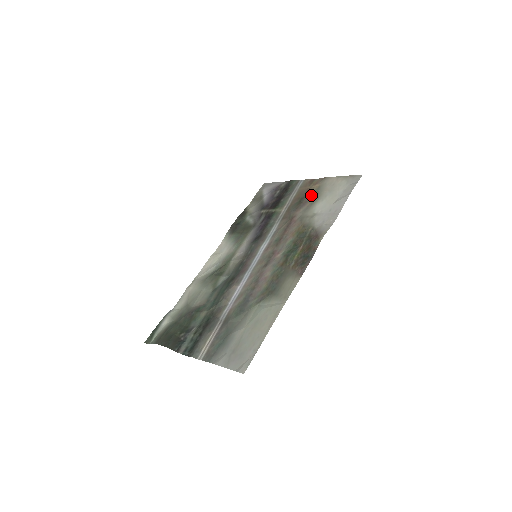
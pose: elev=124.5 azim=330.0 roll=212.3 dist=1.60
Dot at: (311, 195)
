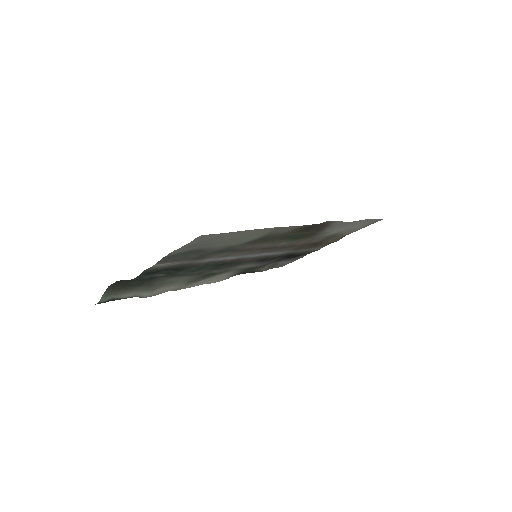
Dot at: (328, 239)
